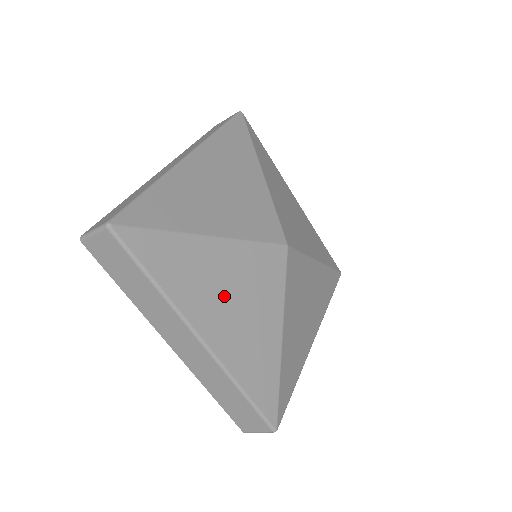
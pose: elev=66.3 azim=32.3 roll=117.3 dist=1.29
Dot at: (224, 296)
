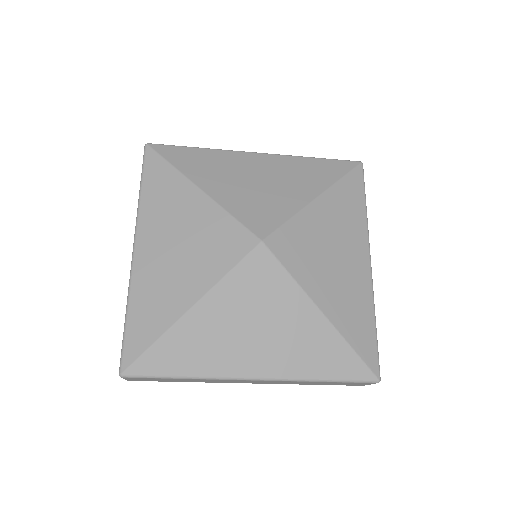
Dot at: (244, 334)
